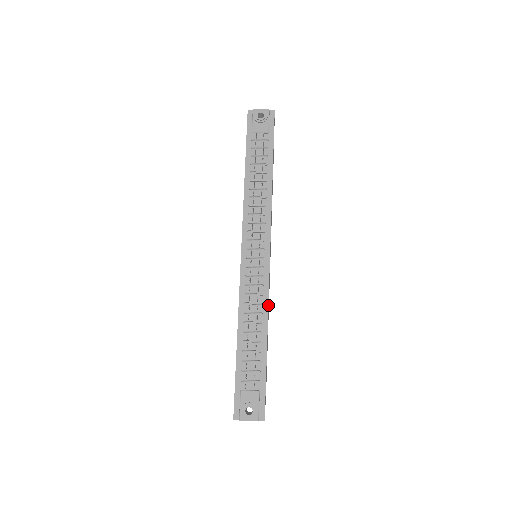
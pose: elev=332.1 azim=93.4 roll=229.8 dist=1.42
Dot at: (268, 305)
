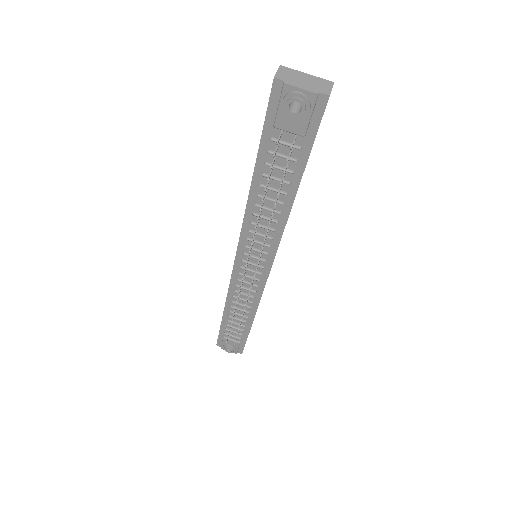
Dot at: (259, 302)
